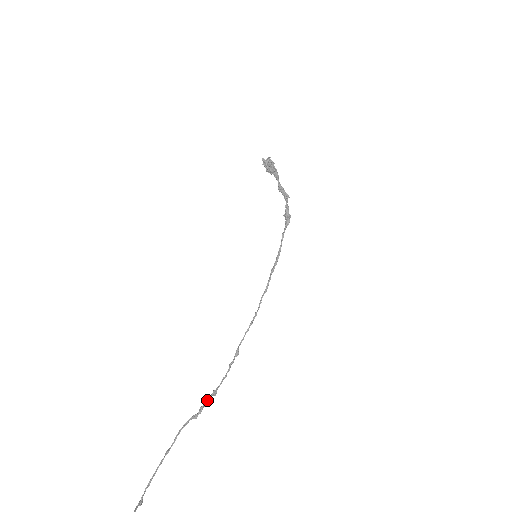
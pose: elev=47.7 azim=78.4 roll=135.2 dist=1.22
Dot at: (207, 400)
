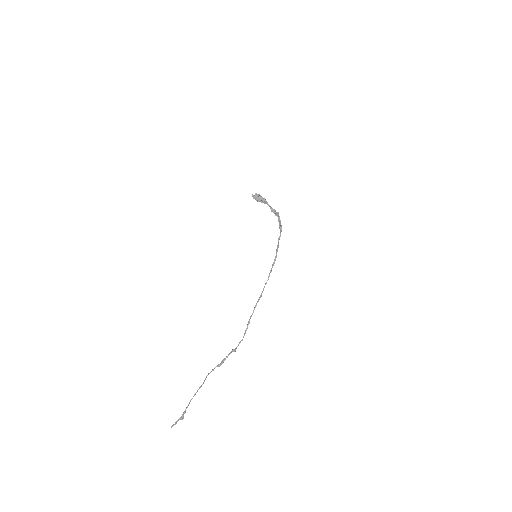
Dot at: (228, 355)
